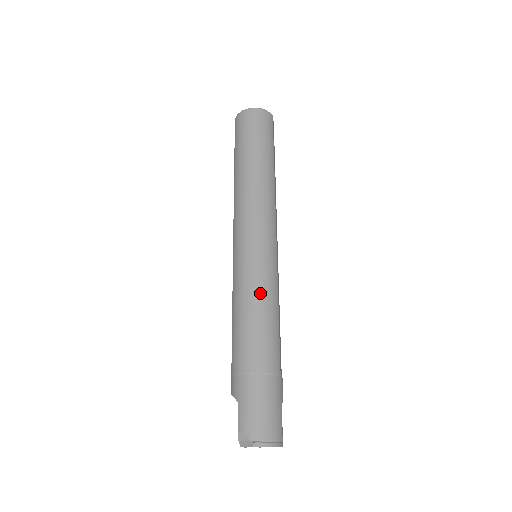
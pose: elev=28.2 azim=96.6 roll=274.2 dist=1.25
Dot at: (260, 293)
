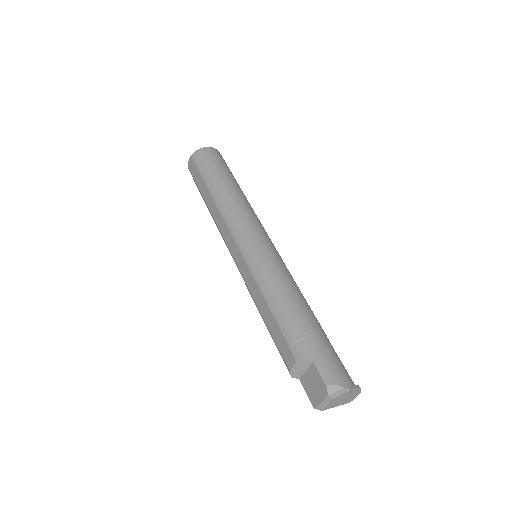
Dot at: (287, 275)
